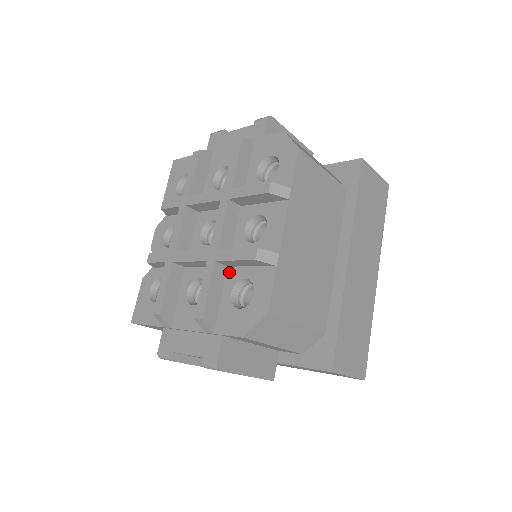
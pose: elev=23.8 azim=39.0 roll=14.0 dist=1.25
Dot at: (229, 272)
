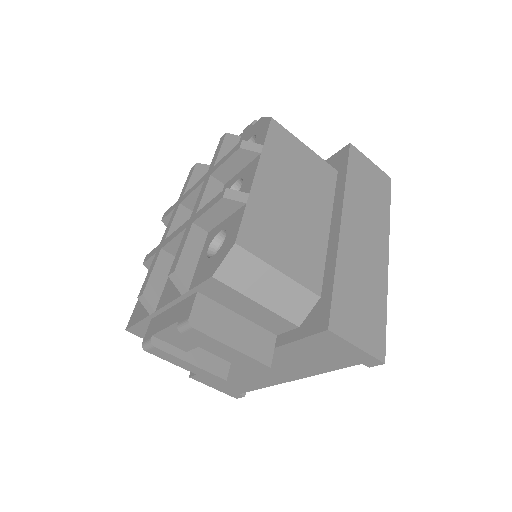
Dot at: (208, 235)
